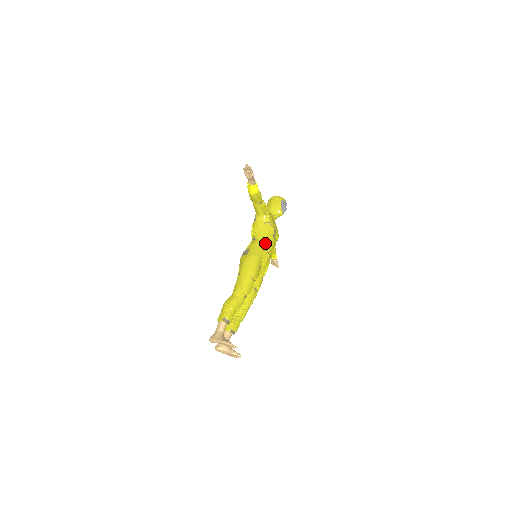
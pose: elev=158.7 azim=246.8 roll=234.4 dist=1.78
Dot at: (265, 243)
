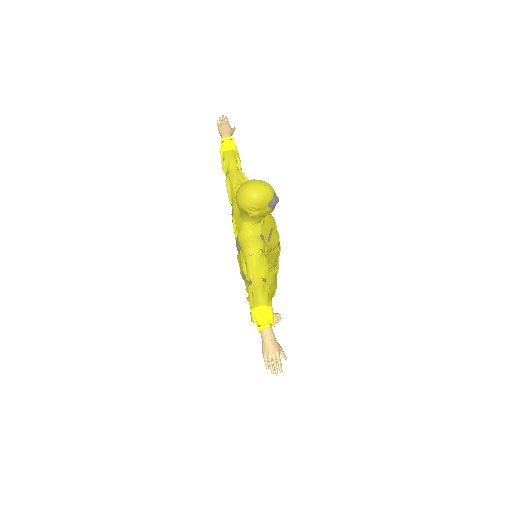
Dot at: (274, 265)
